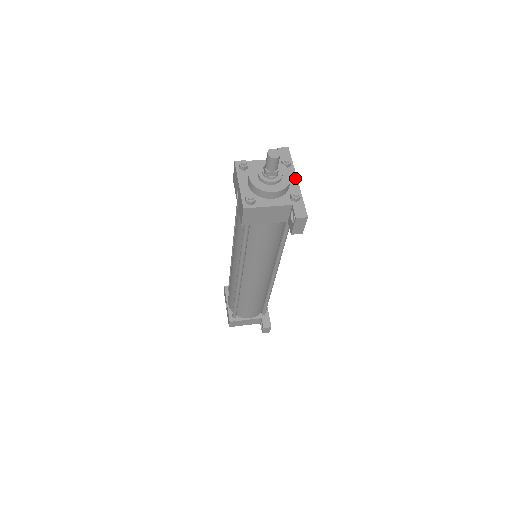
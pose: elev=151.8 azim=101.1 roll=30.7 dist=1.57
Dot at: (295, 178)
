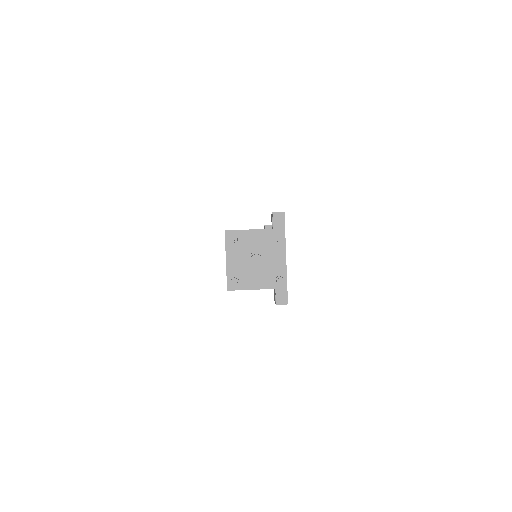
Dot at: (284, 255)
